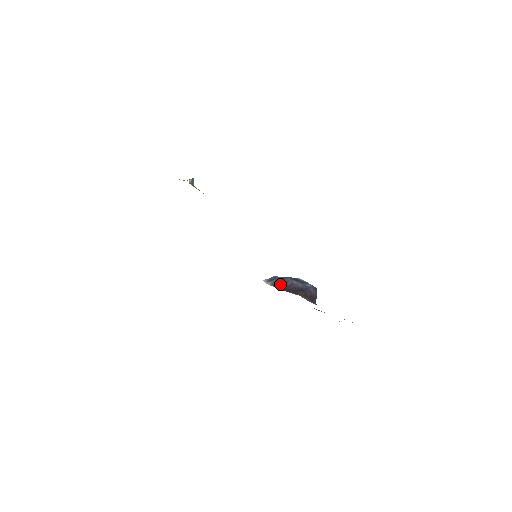
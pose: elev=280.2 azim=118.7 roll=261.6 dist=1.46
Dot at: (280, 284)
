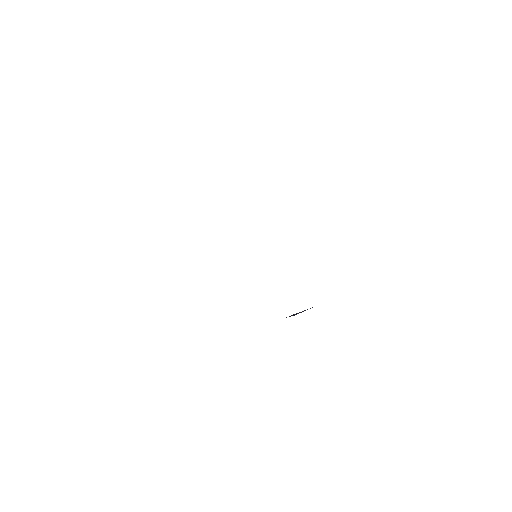
Dot at: occluded
